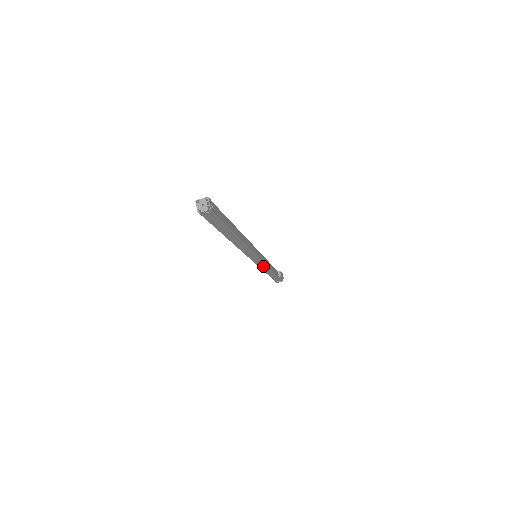
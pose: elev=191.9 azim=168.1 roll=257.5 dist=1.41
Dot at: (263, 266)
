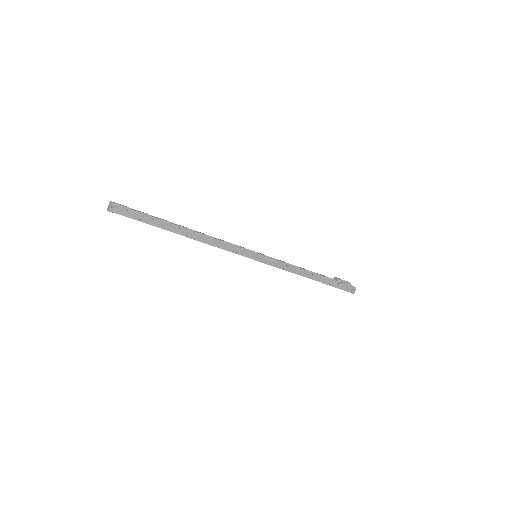
Dot at: (284, 266)
